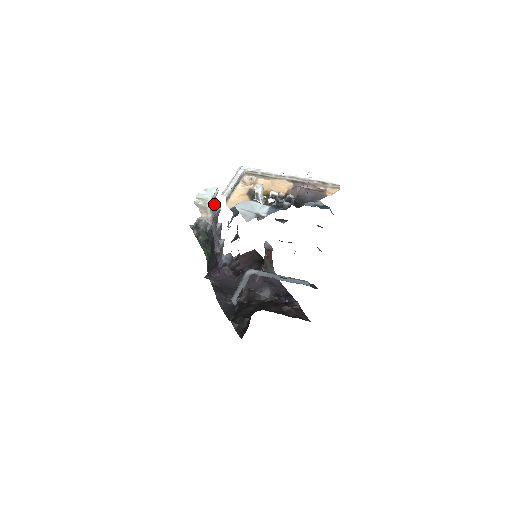
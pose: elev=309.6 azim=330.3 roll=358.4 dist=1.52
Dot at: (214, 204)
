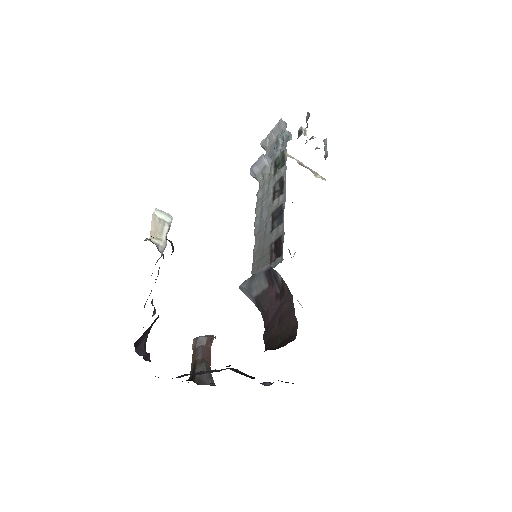
Dot at: occluded
